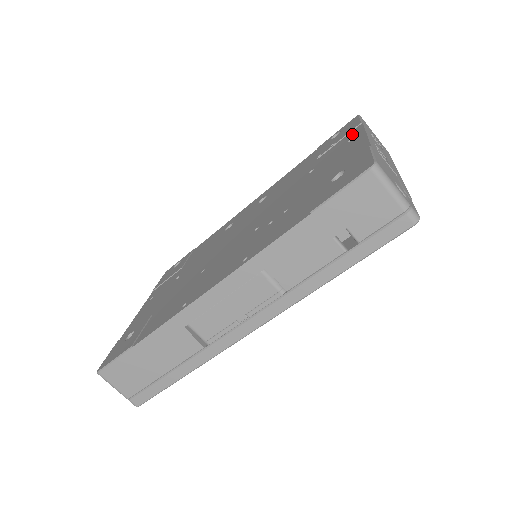
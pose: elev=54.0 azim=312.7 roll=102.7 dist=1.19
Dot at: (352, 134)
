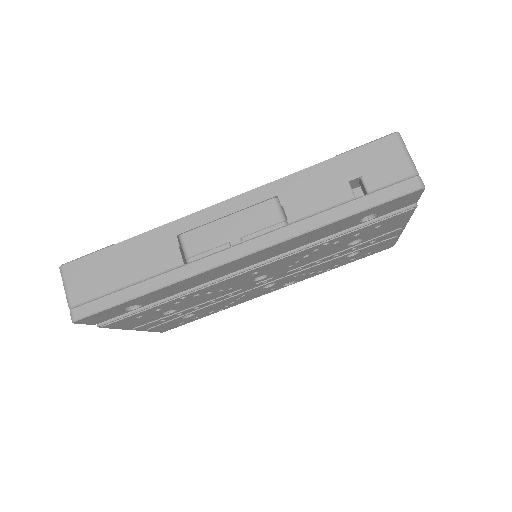
Dot at: occluded
